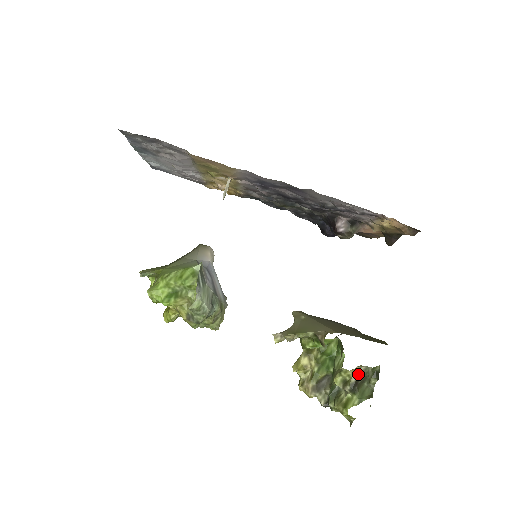
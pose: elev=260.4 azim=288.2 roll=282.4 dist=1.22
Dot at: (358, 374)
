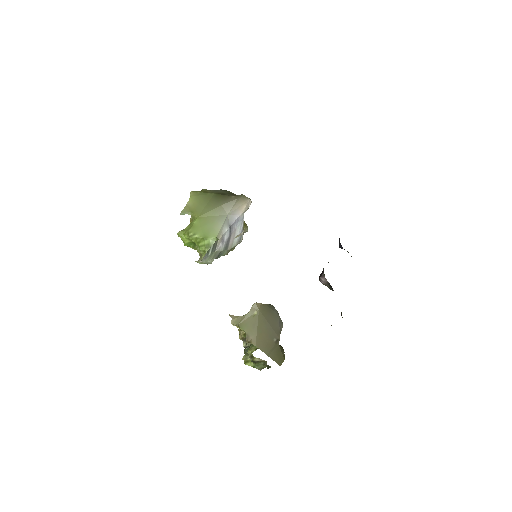
Dot at: (259, 360)
